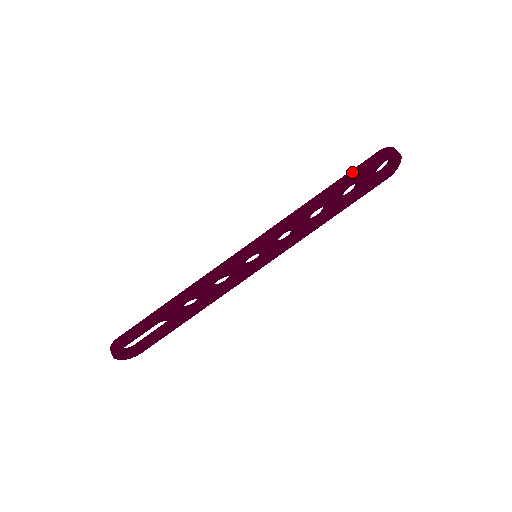
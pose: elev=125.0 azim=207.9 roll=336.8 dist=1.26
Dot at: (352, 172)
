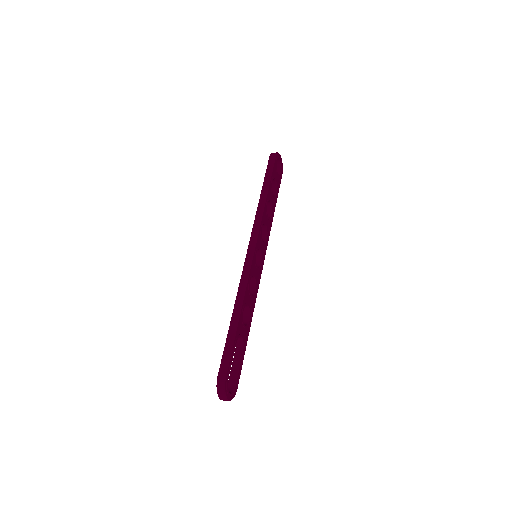
Dot at: (267, 173)
